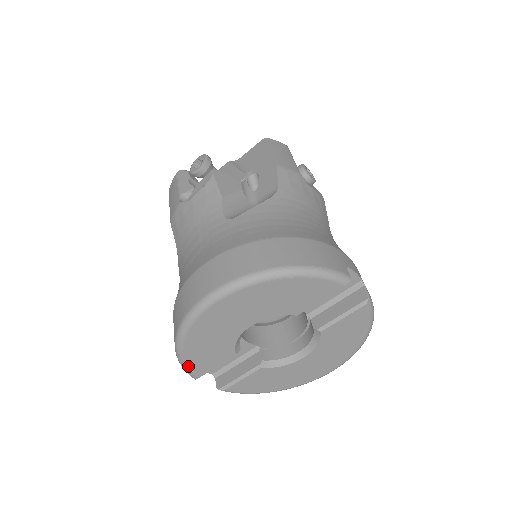
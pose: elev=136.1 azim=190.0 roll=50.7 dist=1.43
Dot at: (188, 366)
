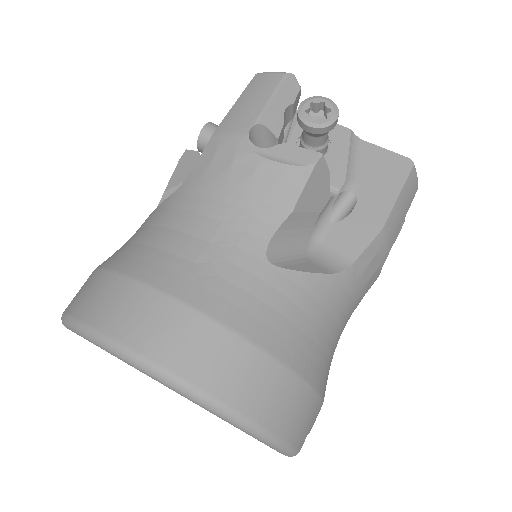
Dot at: occluded
